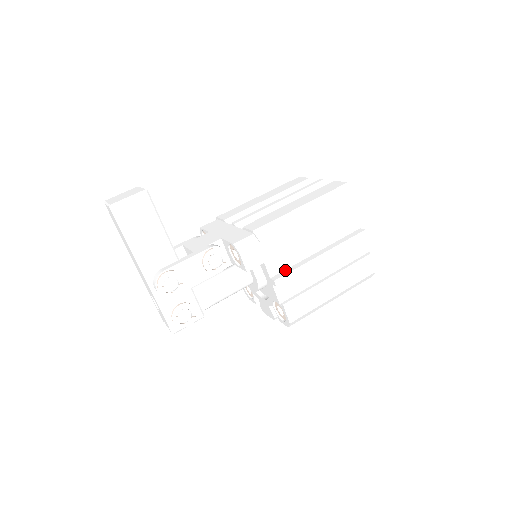
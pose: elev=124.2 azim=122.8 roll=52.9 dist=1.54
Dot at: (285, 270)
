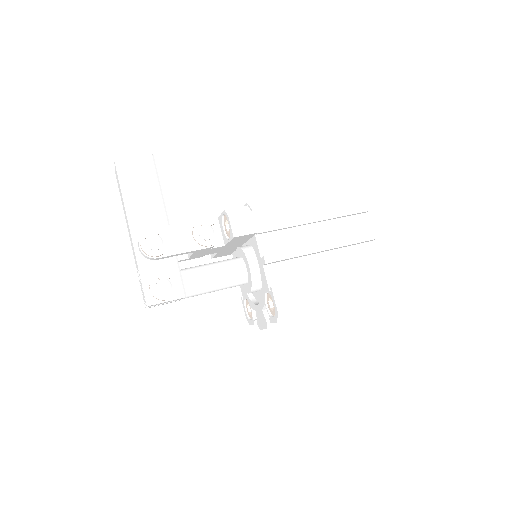
Dot at: occluded
